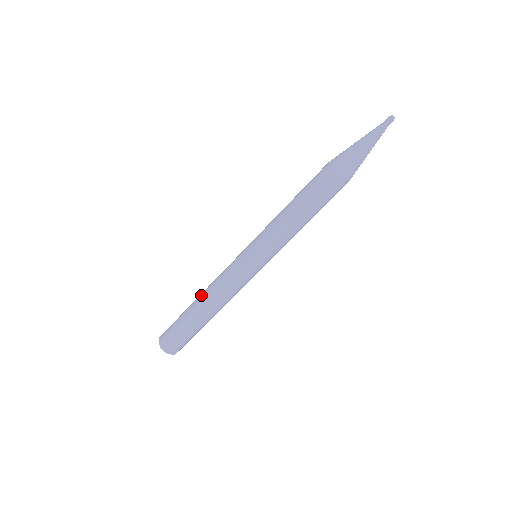
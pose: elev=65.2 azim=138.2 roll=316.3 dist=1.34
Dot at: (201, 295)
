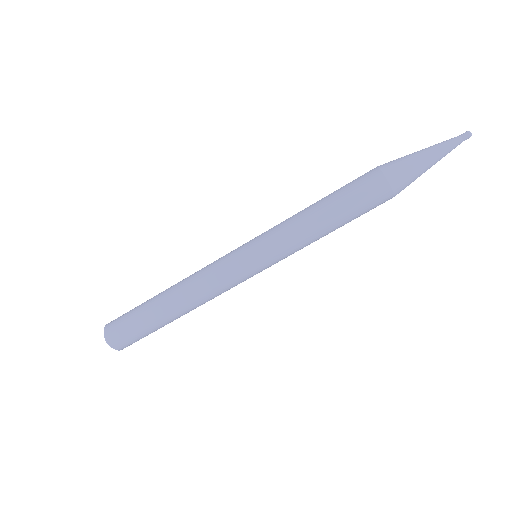
Dot at: occluded
